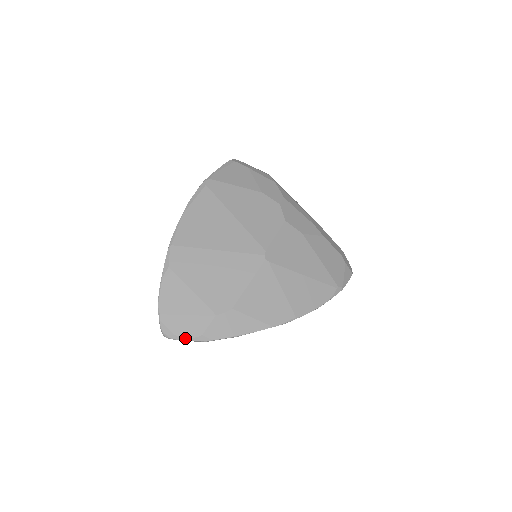
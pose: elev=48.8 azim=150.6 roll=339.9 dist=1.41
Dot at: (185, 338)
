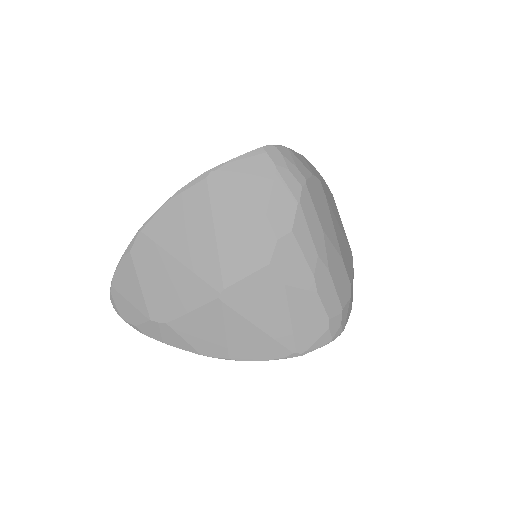
Dot at: (123, 318)
